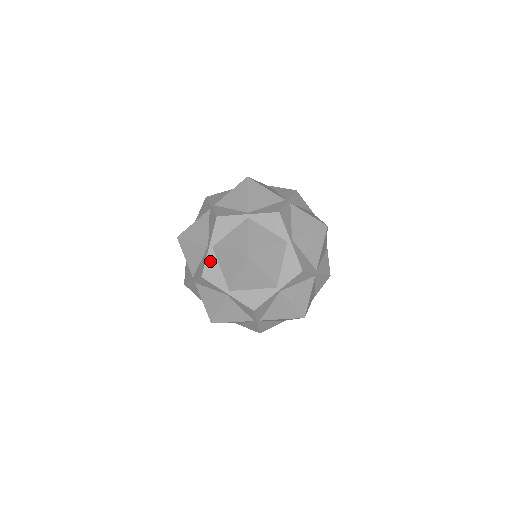
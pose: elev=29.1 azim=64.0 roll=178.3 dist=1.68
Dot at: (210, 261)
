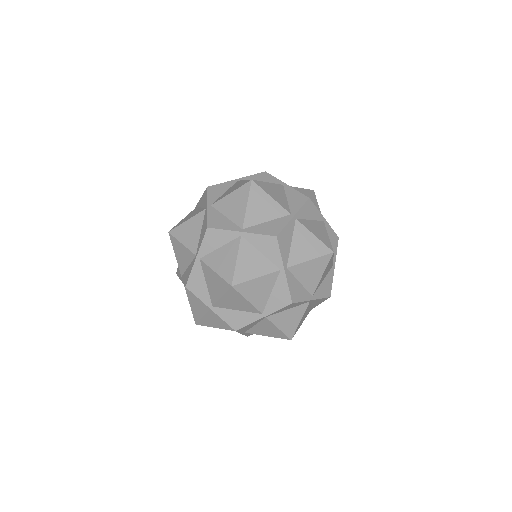
Dot at: (212, 215)
